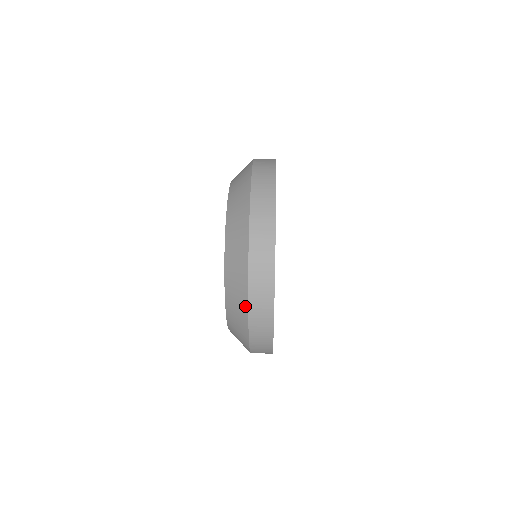
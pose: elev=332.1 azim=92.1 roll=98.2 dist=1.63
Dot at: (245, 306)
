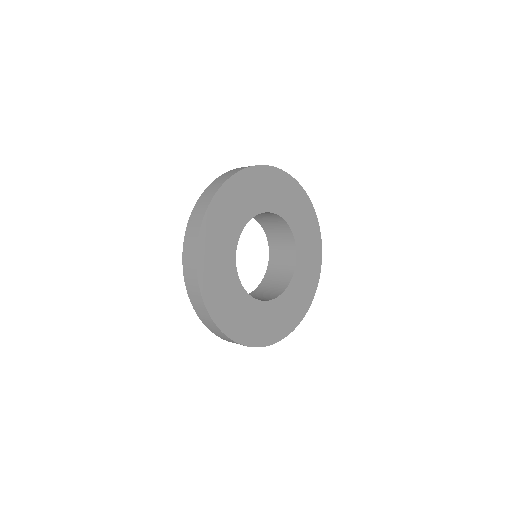
Dot at: occluded
